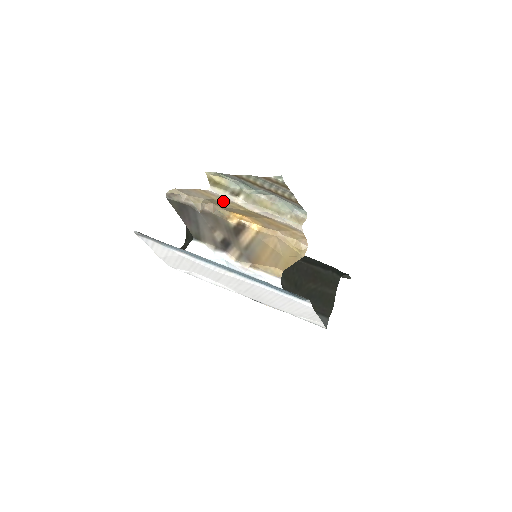
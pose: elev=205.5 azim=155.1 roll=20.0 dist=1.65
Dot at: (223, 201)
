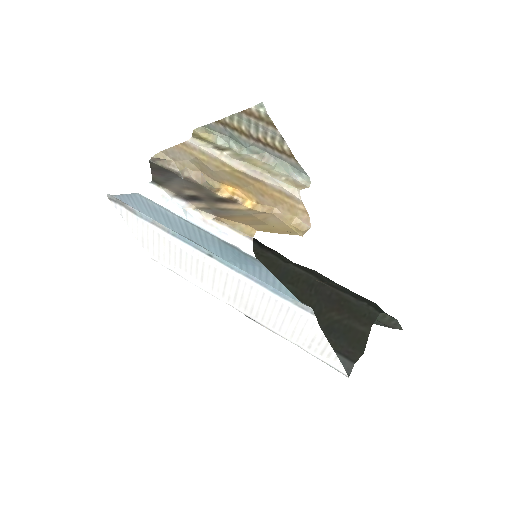
Dot at: (206, 158)
